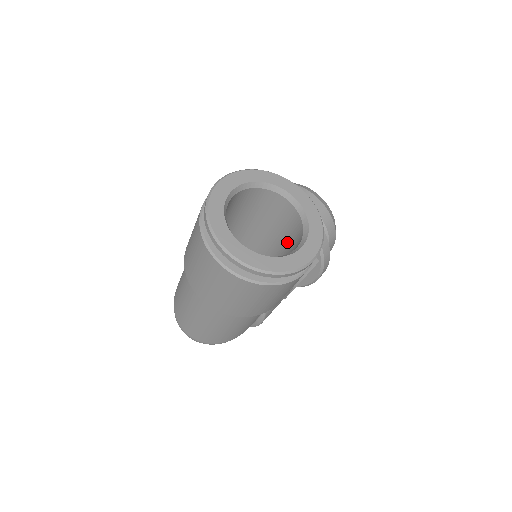
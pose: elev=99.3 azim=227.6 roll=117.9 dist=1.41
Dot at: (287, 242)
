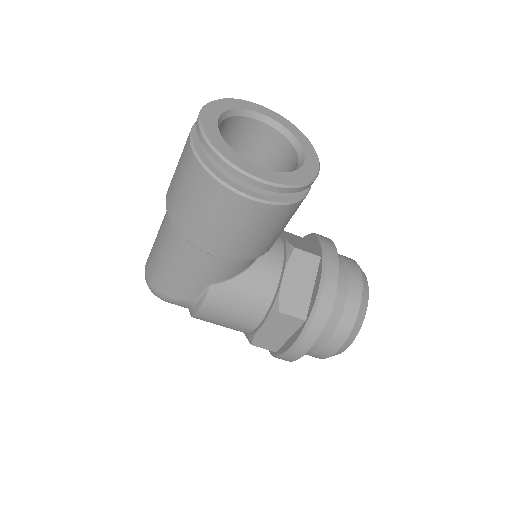
Dot at: occluded
